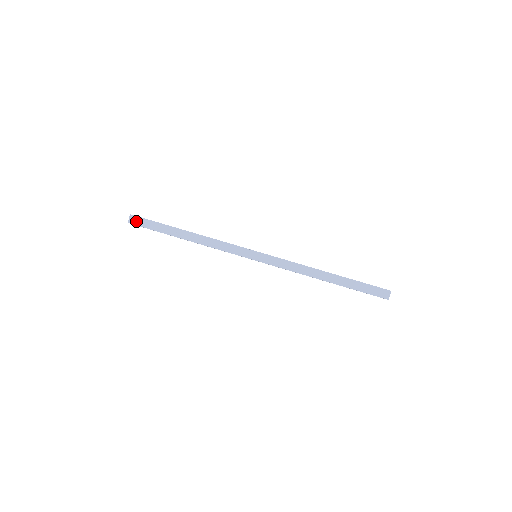
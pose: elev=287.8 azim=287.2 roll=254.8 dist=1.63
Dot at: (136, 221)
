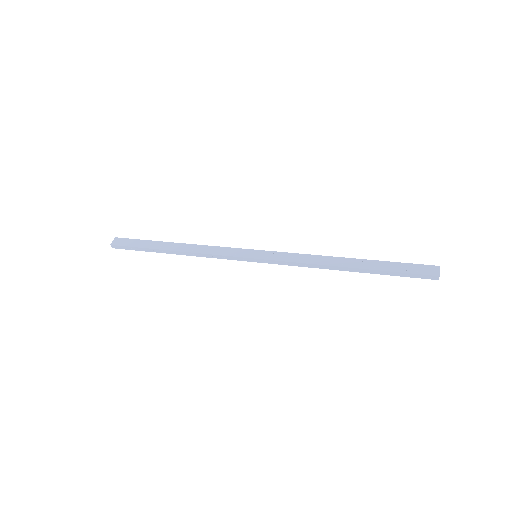
Dot at: (120, 242)
